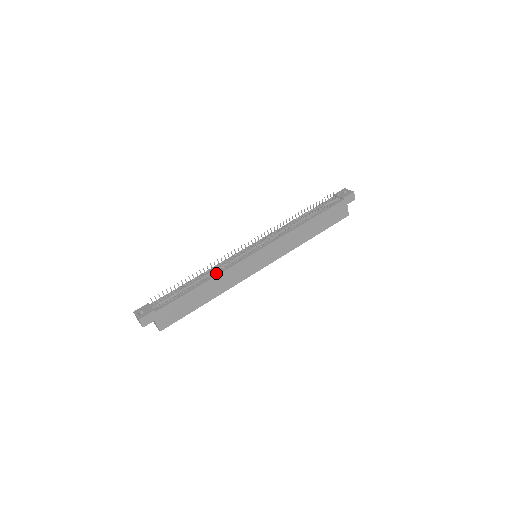
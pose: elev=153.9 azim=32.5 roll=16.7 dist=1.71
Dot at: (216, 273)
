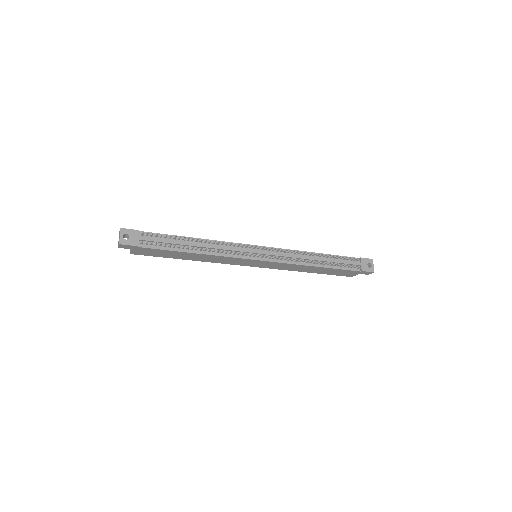
Dot at: (213, 252)
